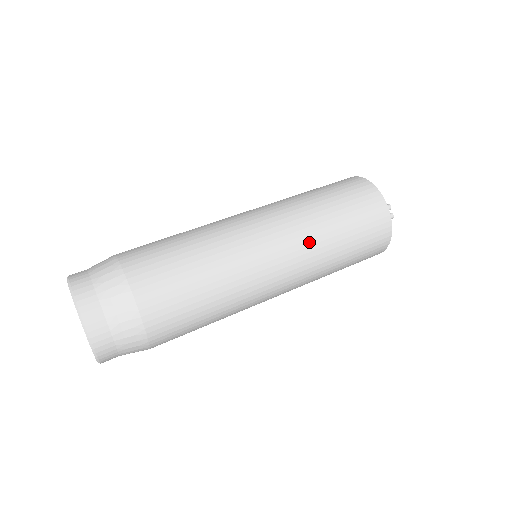
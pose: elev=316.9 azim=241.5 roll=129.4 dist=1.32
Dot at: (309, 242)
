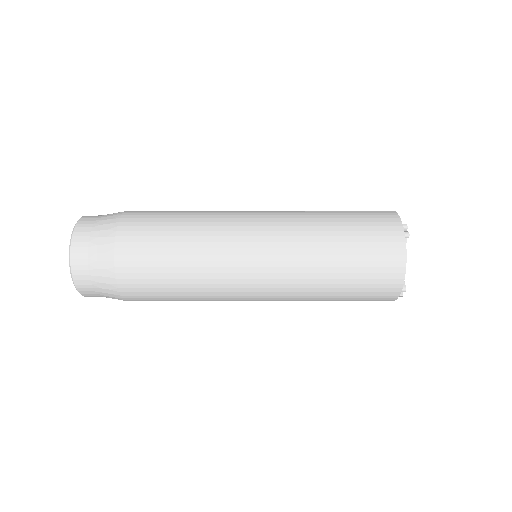
Dot at: (297, 228)
